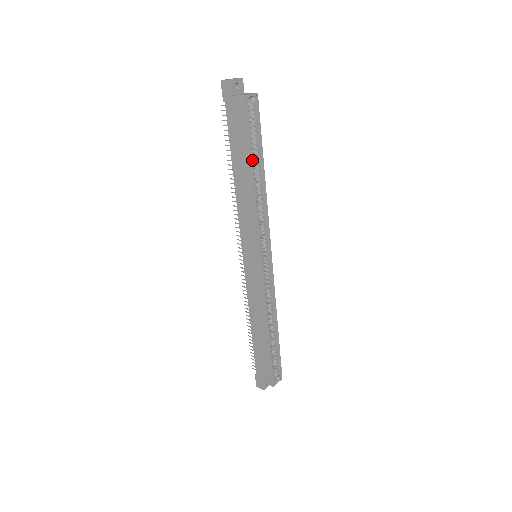
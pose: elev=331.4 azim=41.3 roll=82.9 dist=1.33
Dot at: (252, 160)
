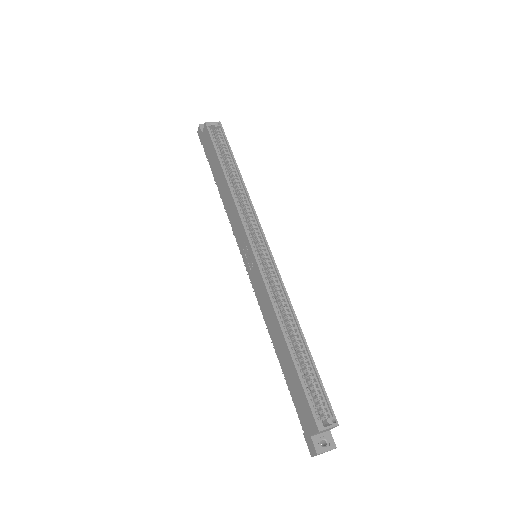
Dot at: (221, 162)
